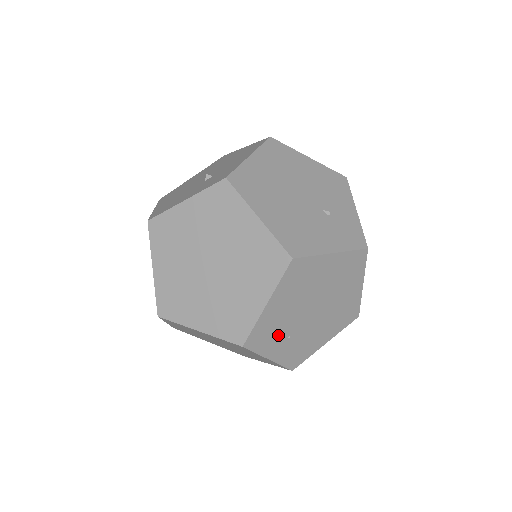
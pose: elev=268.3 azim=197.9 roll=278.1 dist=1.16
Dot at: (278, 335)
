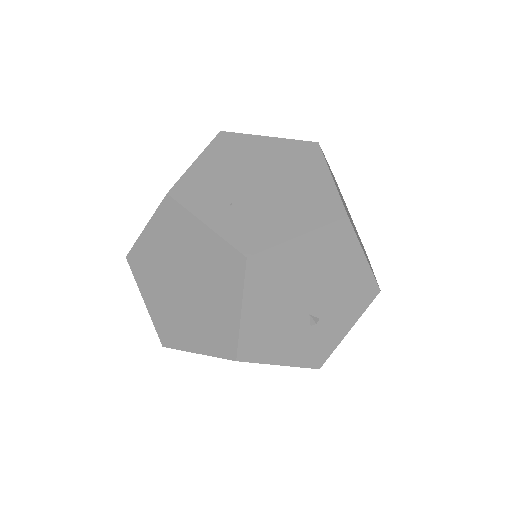
Dot at: (214, 197)
